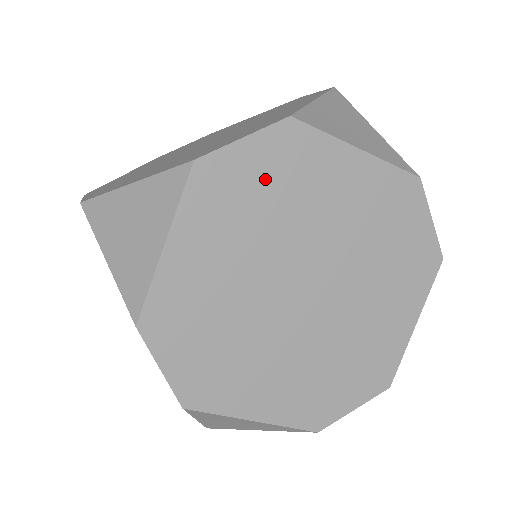
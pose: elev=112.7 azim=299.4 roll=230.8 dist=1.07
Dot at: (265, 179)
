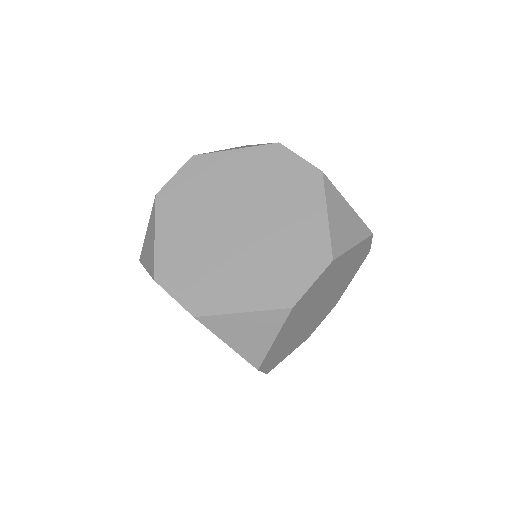
Dot at: (316, 289)
